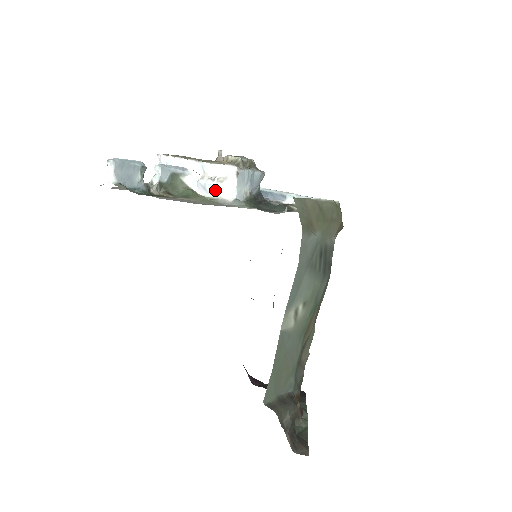
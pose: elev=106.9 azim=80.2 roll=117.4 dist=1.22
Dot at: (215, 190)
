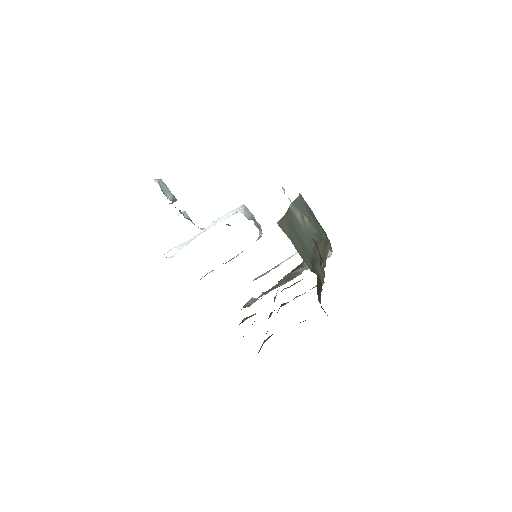
Dot at: (225, 217)
